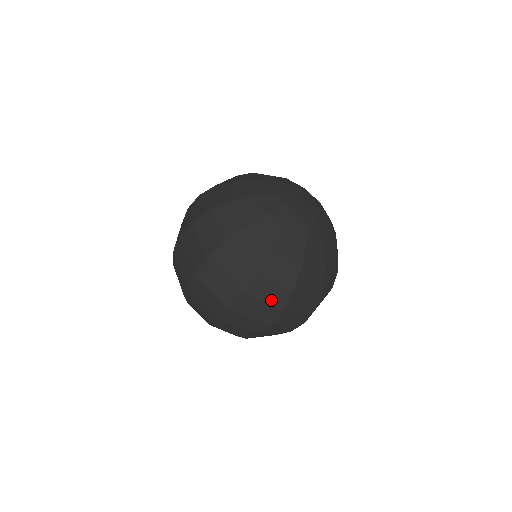
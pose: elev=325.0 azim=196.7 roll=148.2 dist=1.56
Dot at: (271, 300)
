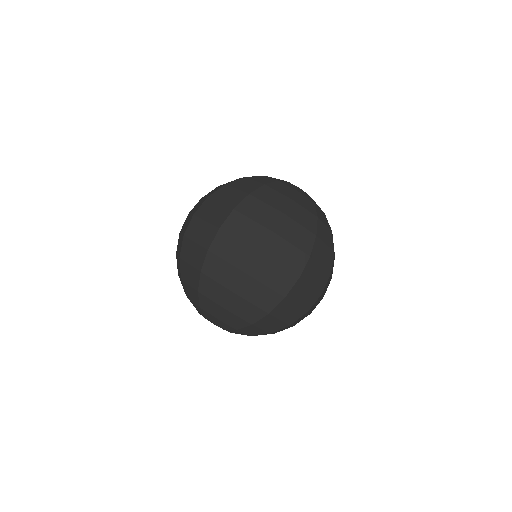
Dot at: (325, 263)
